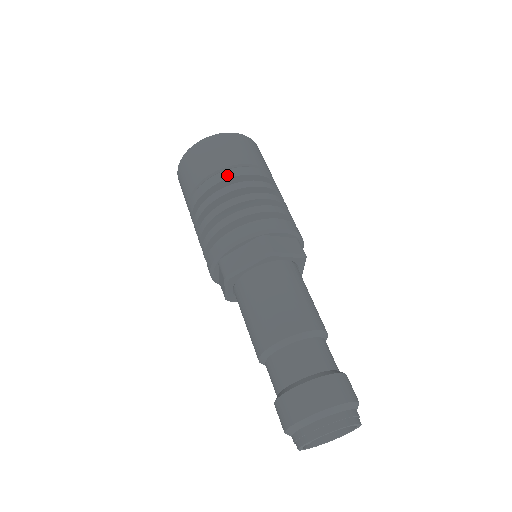
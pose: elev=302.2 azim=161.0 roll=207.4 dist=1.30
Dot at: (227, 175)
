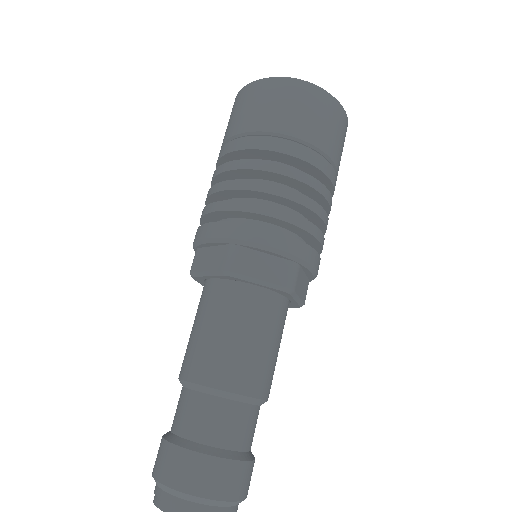
Dot at: (314, 159)
